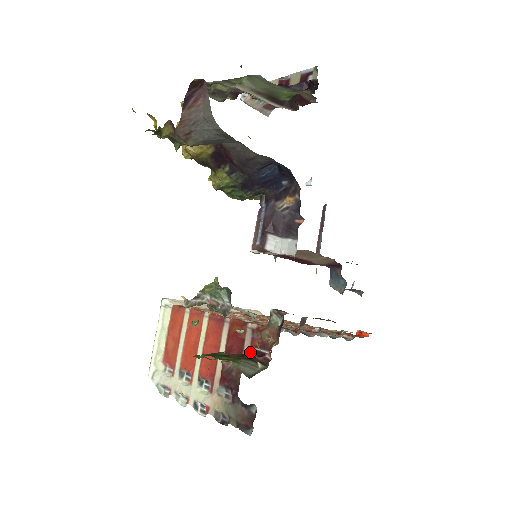
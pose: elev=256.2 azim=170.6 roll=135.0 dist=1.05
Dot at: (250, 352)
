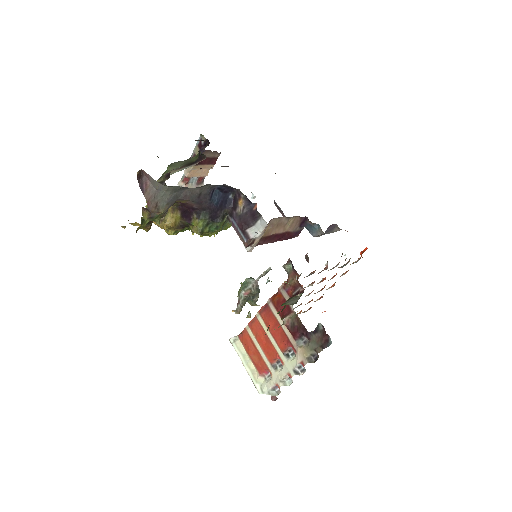
Dot at: occluded
